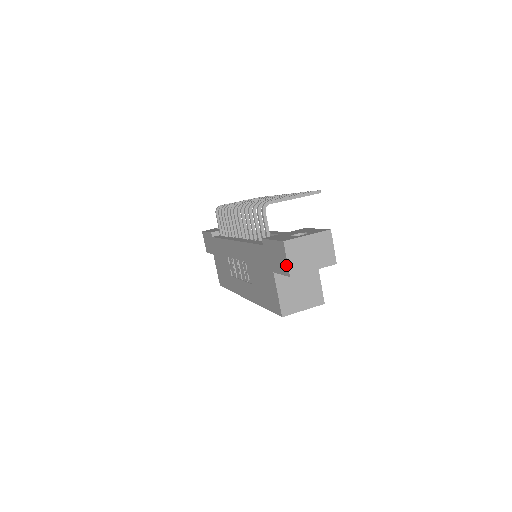
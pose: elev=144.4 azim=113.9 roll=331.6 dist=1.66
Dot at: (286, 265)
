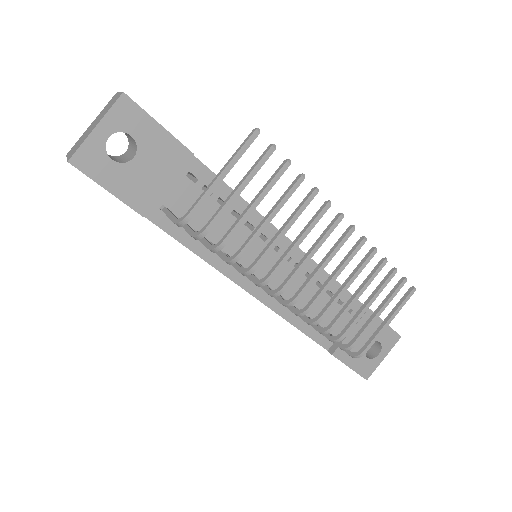
Dot at: occluded
